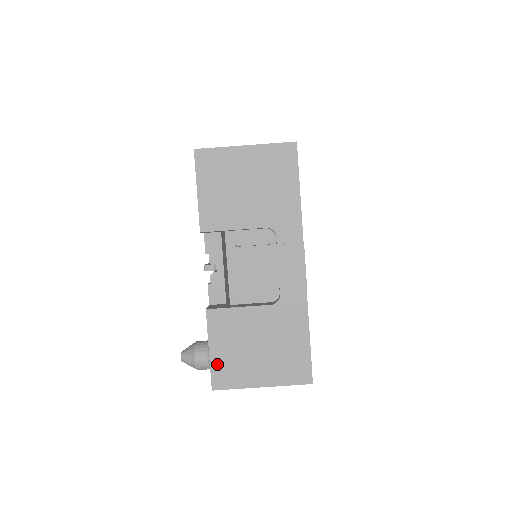
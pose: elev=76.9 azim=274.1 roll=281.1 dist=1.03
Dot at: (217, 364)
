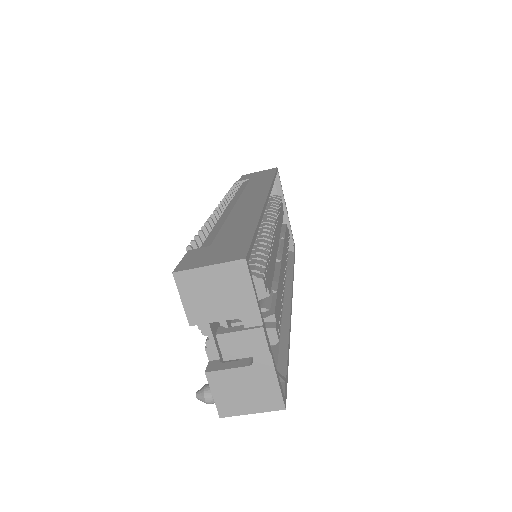
Dot at: (220, 403)
